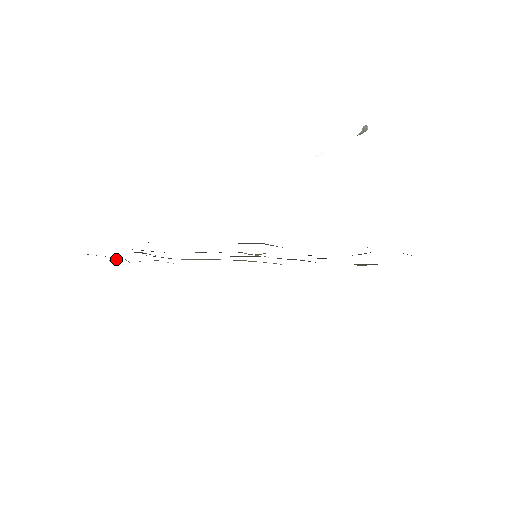
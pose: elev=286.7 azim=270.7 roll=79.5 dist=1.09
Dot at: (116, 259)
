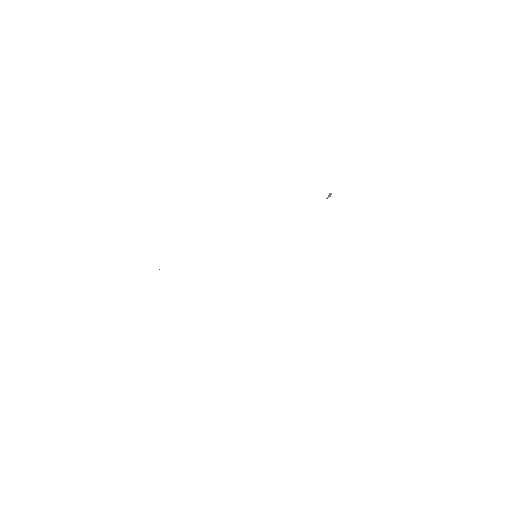
Dot at: occluded
